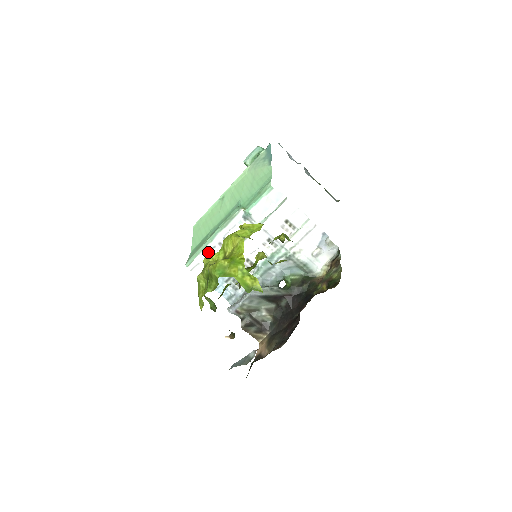
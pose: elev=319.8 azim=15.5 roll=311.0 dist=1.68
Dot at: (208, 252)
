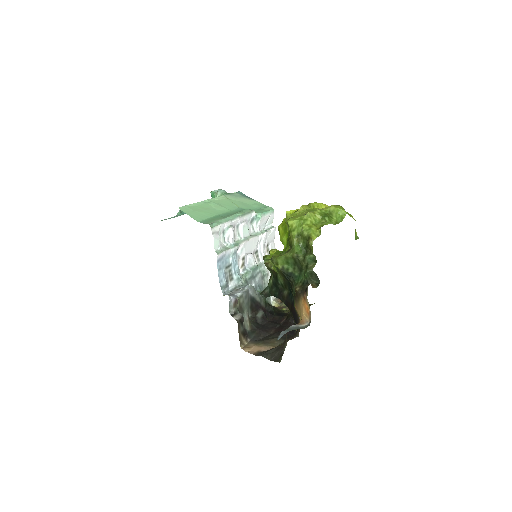
Dot at: (229, 227)
